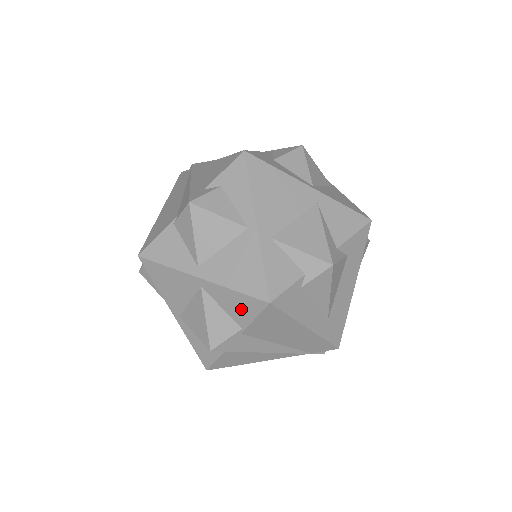
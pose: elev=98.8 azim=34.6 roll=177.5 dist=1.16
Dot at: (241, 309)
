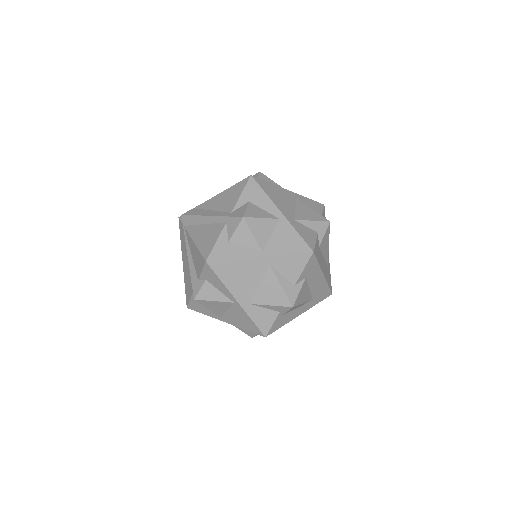
Dot at: occluded
